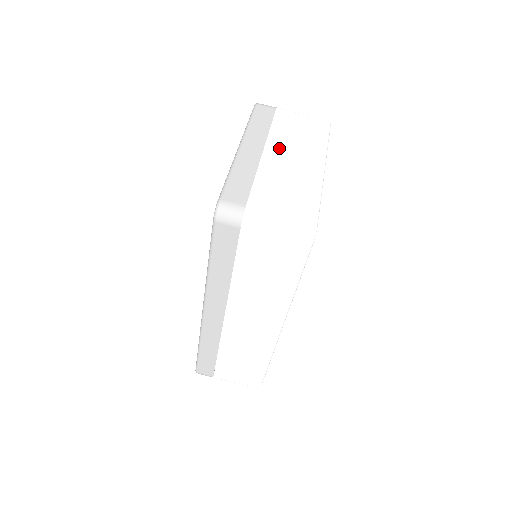
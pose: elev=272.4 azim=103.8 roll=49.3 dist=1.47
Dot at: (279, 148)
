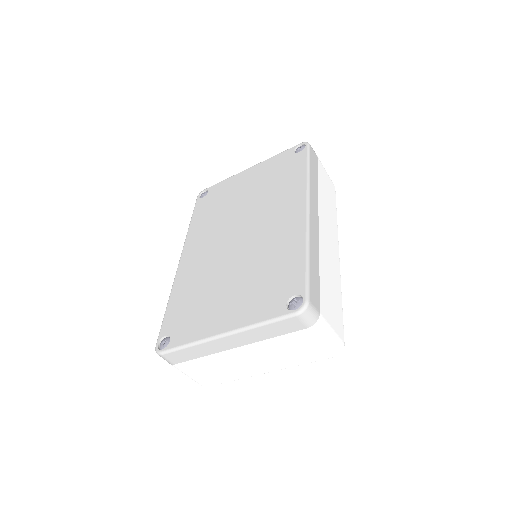
Dot at: (252, 352)
